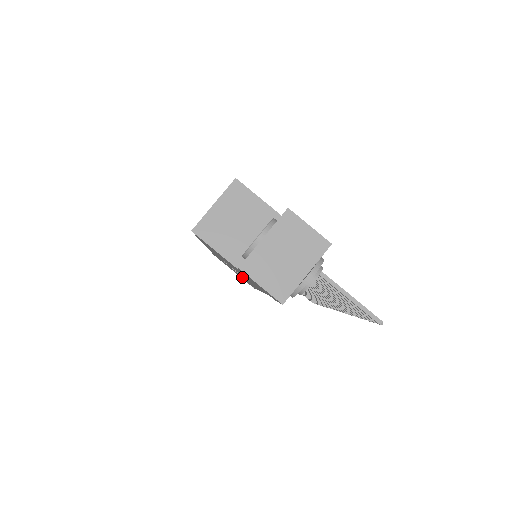
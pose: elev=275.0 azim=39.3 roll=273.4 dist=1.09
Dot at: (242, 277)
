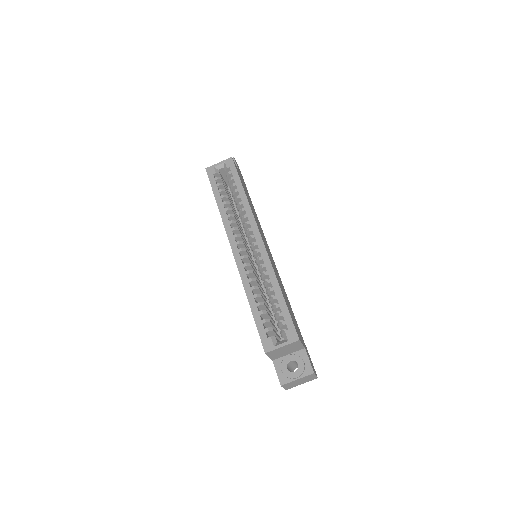
Dot at: occluded
